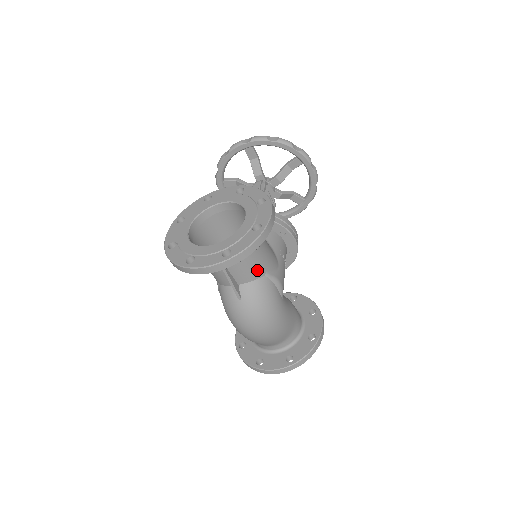
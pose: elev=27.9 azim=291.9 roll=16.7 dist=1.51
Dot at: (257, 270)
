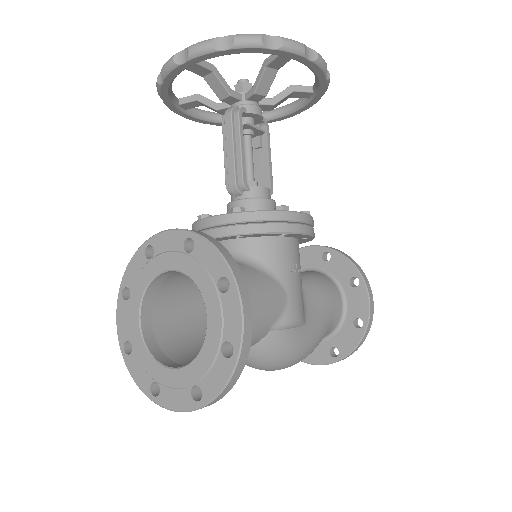
Dot at: (255, 338)
